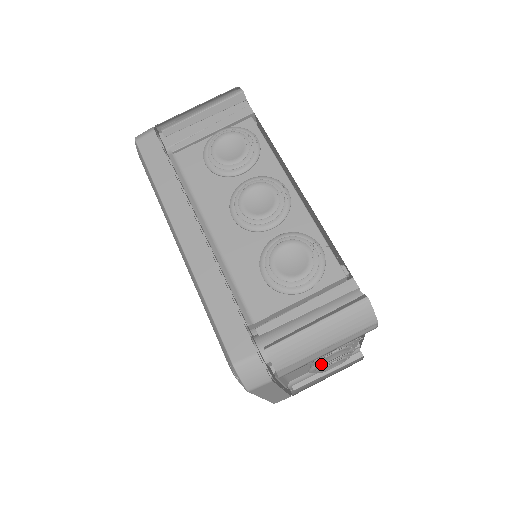
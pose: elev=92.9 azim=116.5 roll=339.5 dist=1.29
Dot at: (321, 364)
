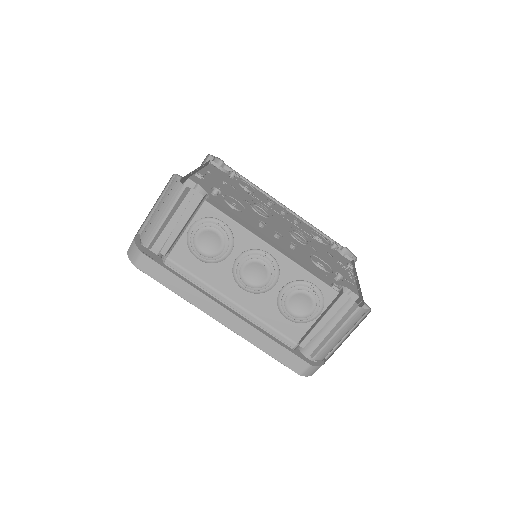
Dot at: occluded
